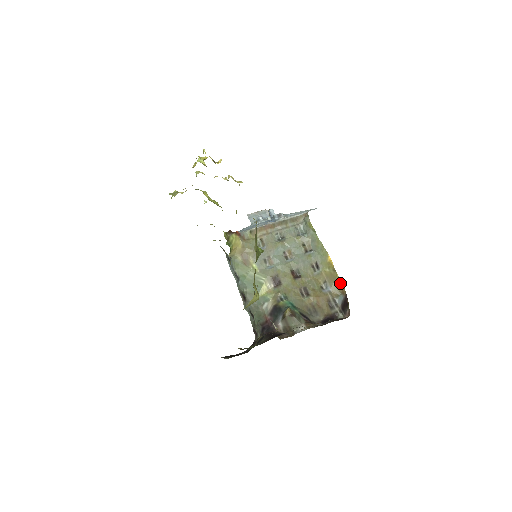
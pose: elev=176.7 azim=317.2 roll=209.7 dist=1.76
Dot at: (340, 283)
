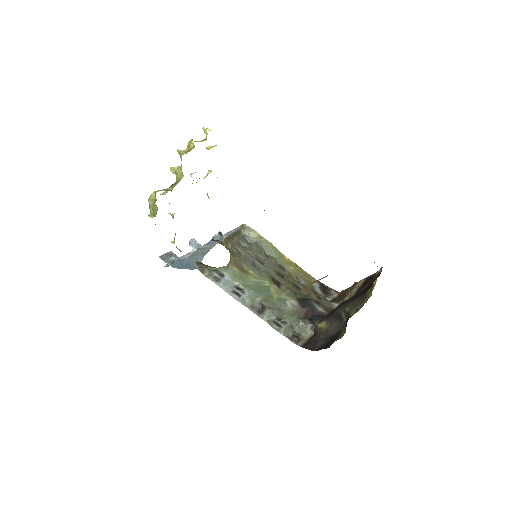
Dot at: (308, 275)
